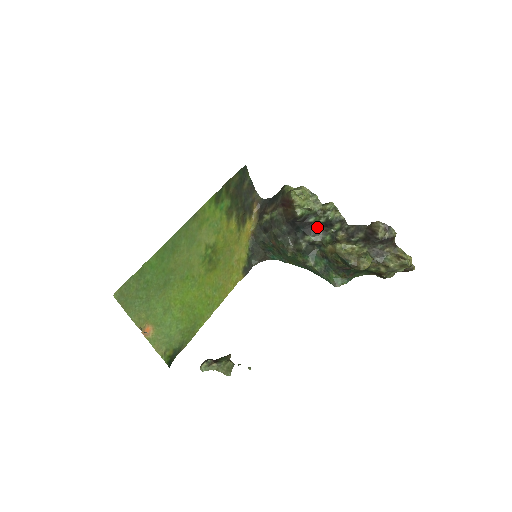
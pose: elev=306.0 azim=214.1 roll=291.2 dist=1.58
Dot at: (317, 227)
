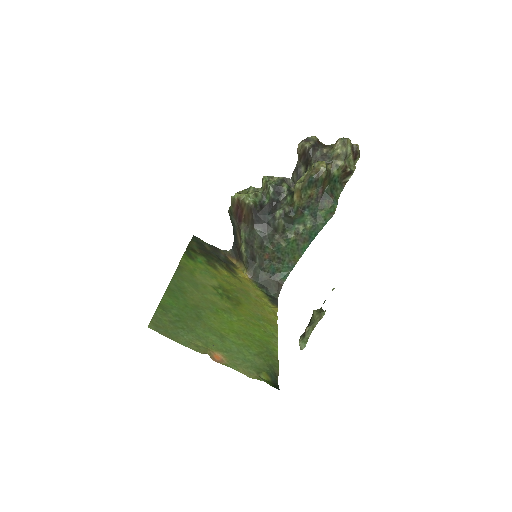
Dot at: (275, 202)
